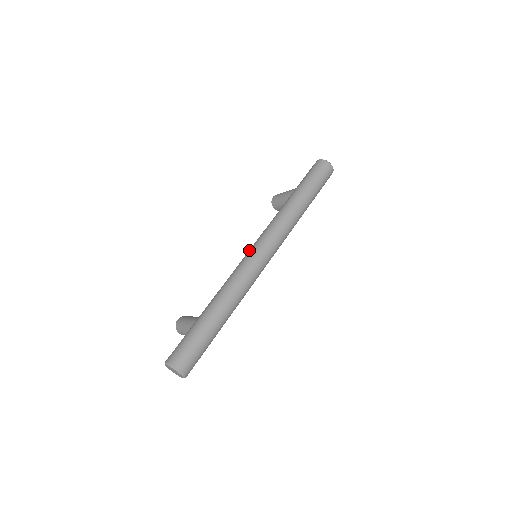
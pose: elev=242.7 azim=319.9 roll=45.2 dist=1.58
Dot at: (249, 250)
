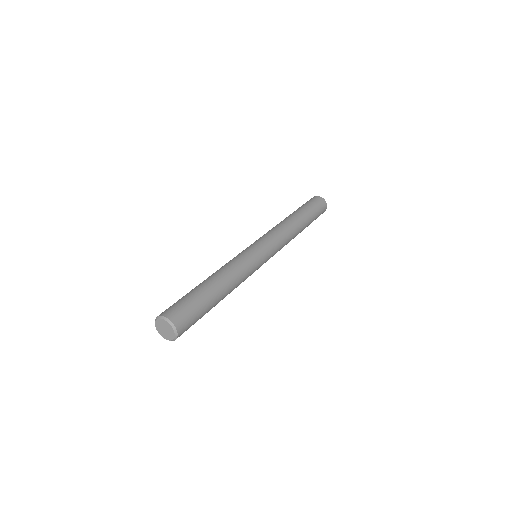
Dot at: occluded
